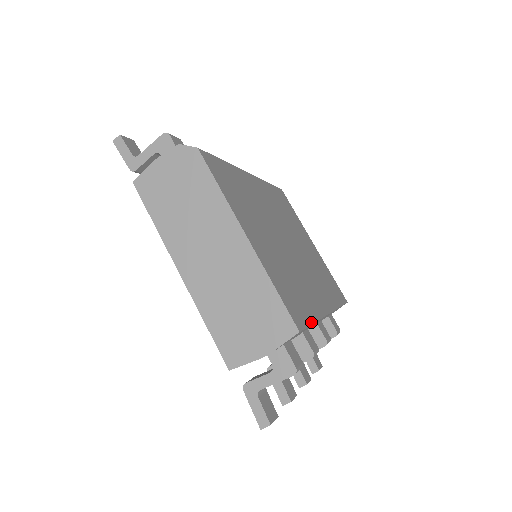
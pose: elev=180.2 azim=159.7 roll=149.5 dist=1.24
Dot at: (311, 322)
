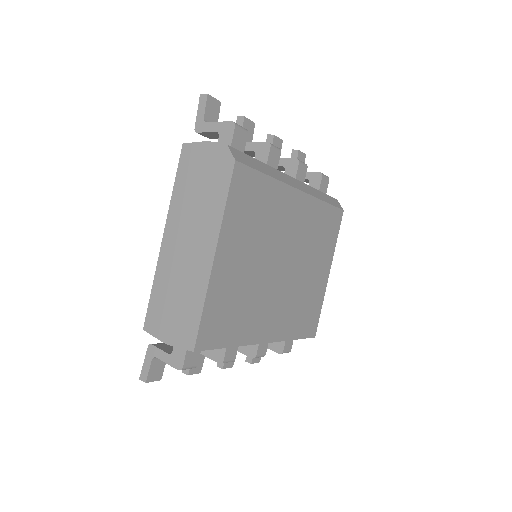
Dot at: (224, 346)
